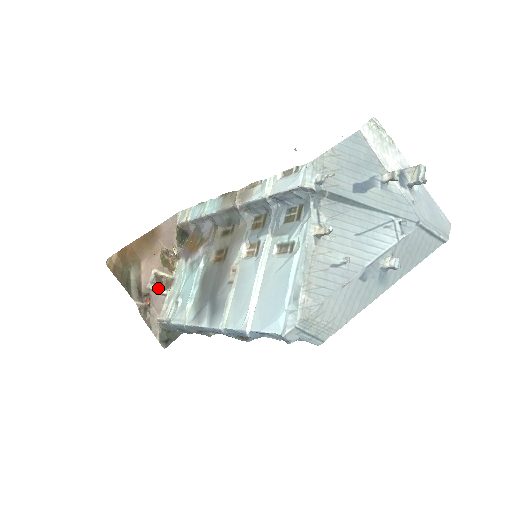
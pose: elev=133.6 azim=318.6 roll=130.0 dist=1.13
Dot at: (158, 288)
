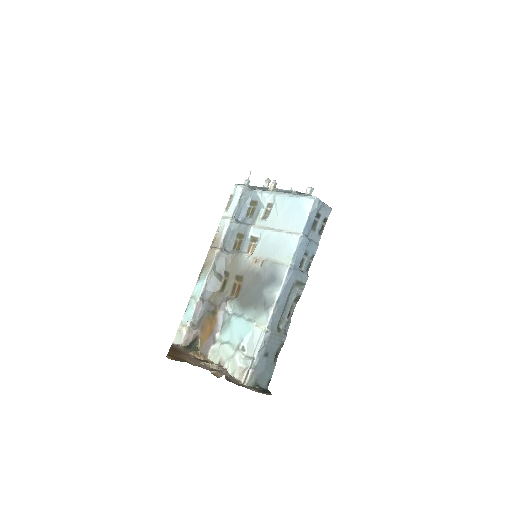
Dot at: (217, 369)
